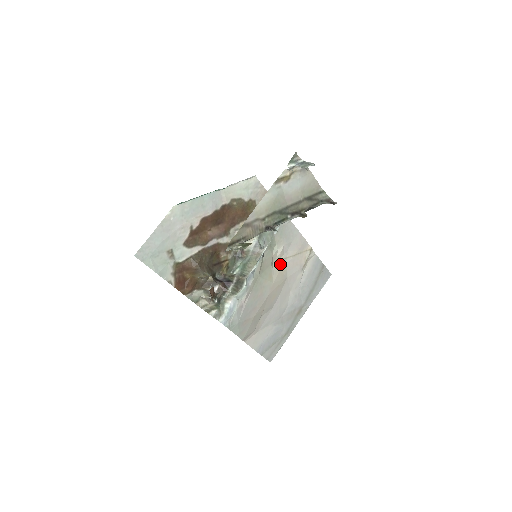
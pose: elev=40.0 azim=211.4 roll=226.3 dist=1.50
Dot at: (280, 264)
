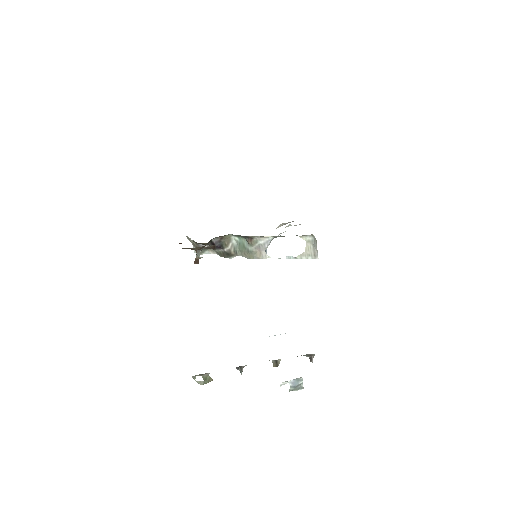
Dot at: occluded
